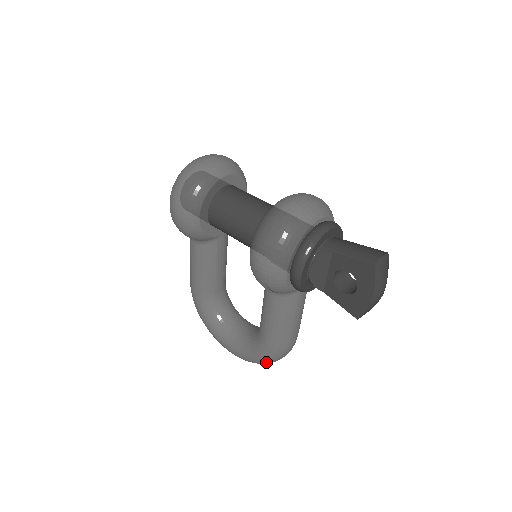
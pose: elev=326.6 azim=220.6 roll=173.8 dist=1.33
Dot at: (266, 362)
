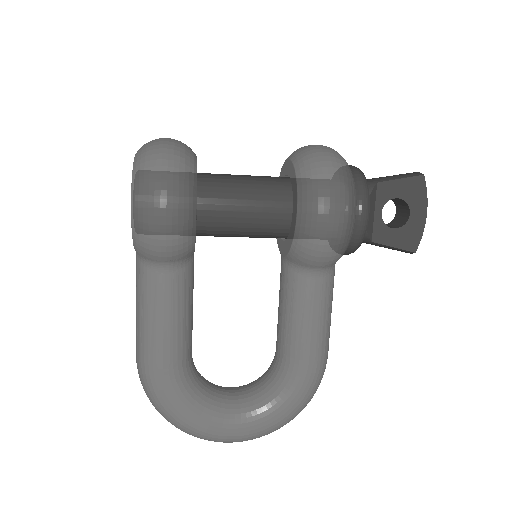
Dot at: (302, 407)
